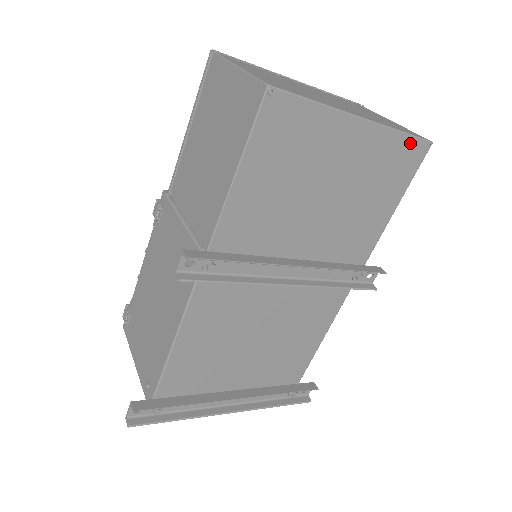
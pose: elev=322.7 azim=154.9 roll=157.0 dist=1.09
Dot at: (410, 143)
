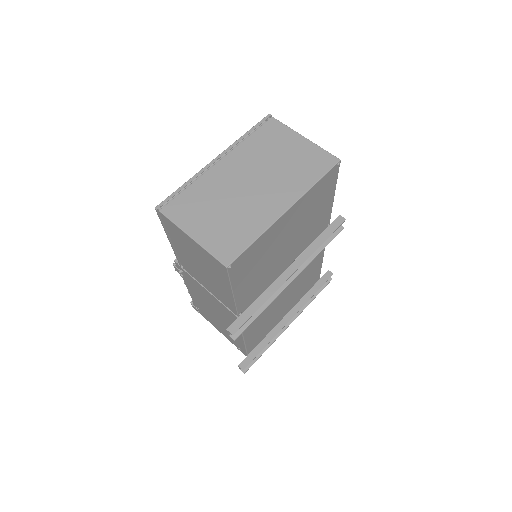
Dot at: (325, 178)
